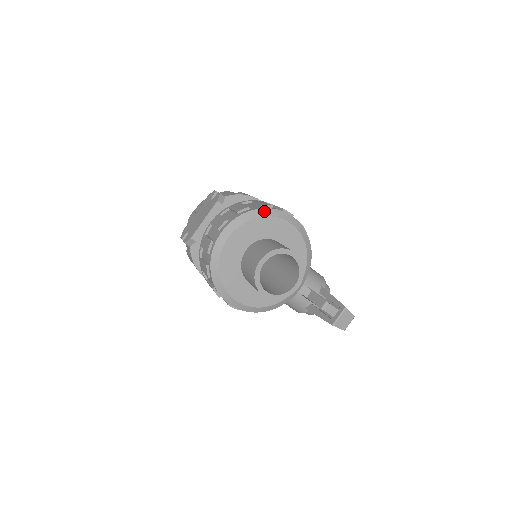
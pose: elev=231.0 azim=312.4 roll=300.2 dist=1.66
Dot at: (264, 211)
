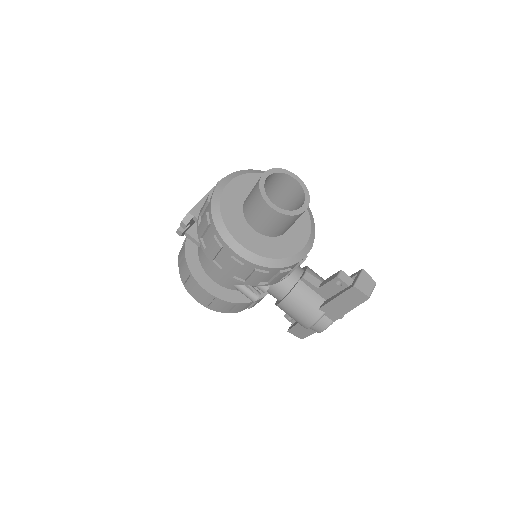
Dot at: (261, 171)
